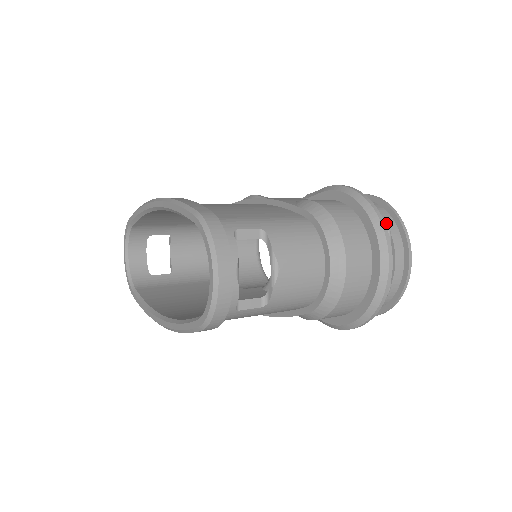
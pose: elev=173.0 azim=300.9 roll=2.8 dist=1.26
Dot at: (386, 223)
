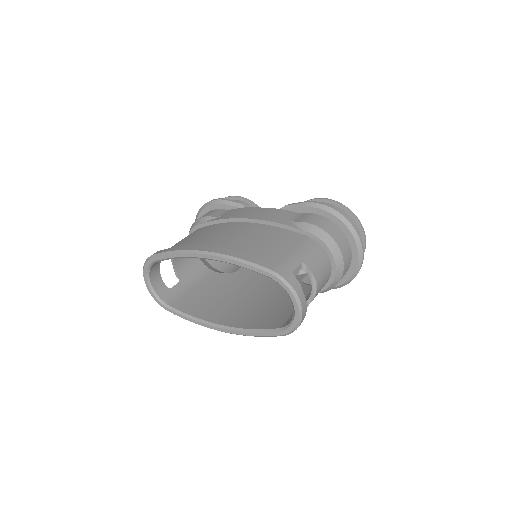
Dot at: occluded
